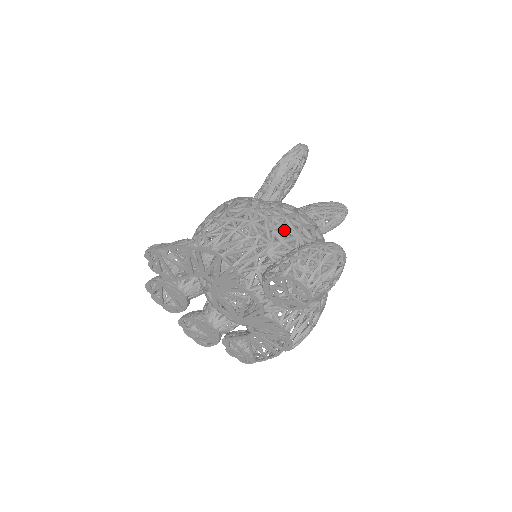
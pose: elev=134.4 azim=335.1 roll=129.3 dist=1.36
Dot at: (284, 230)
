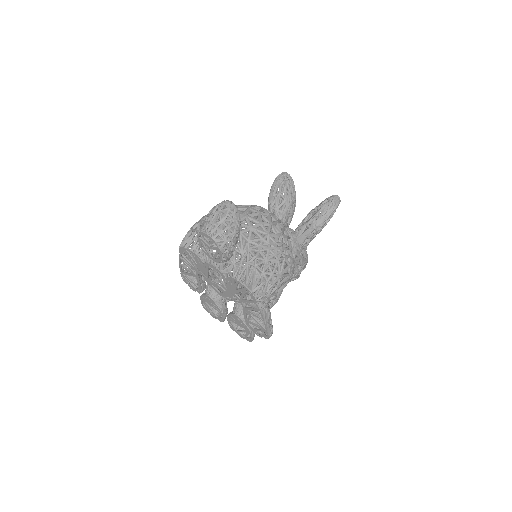
Dot at: occluded
